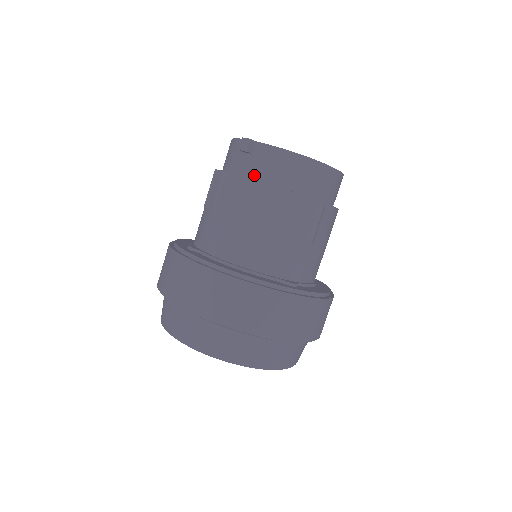
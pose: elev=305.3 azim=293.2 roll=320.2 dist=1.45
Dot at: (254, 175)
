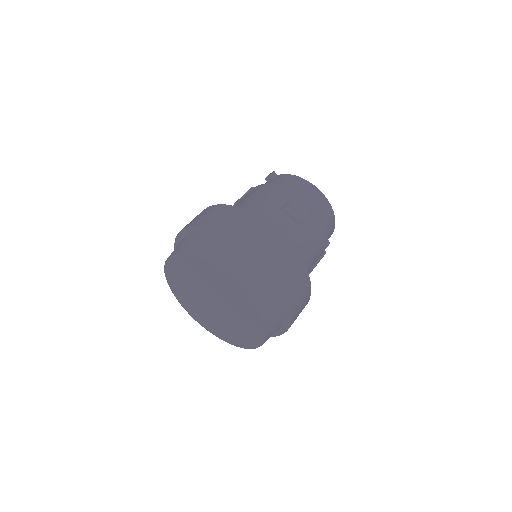
Dot at: occluded
